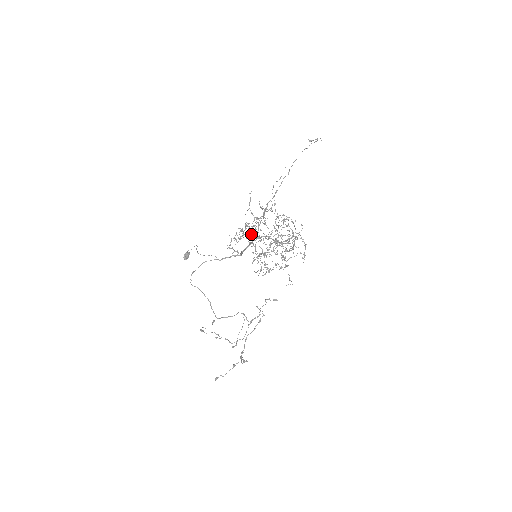
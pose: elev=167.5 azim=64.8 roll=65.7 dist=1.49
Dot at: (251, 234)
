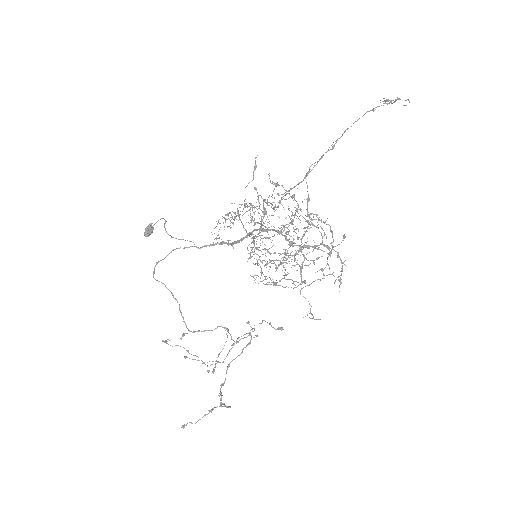
Dot at: (251, 221)
